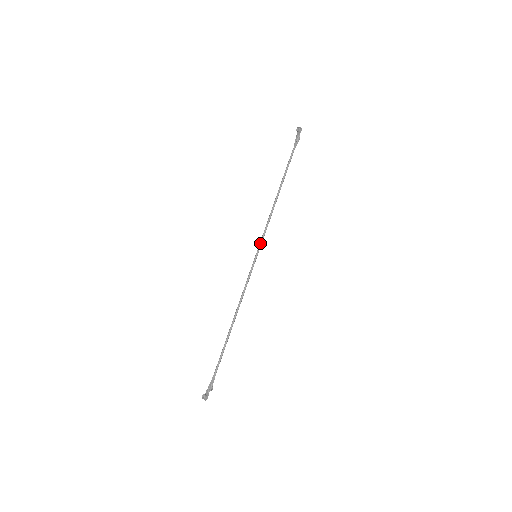
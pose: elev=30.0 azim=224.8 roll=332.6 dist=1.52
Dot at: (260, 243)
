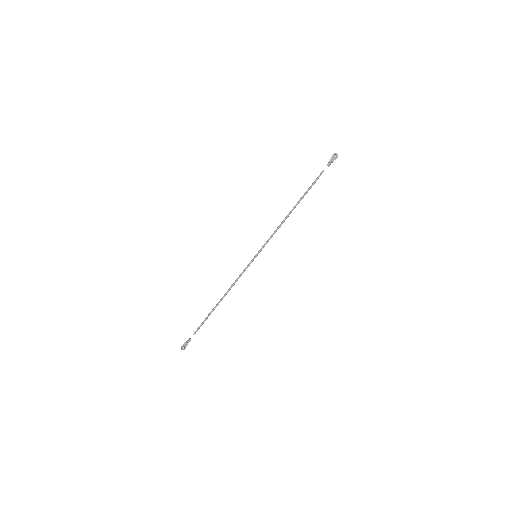
Dot at: (263, 247)
